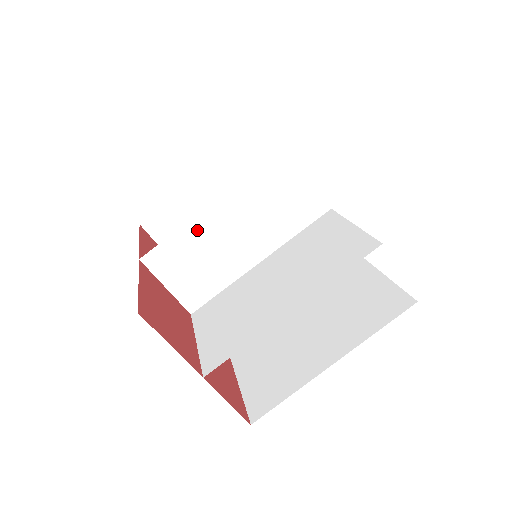
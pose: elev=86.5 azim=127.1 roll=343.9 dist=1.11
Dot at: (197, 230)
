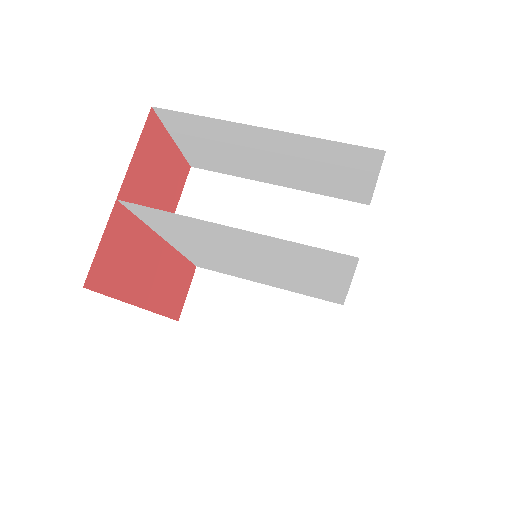
Dot at: (245, 190)
